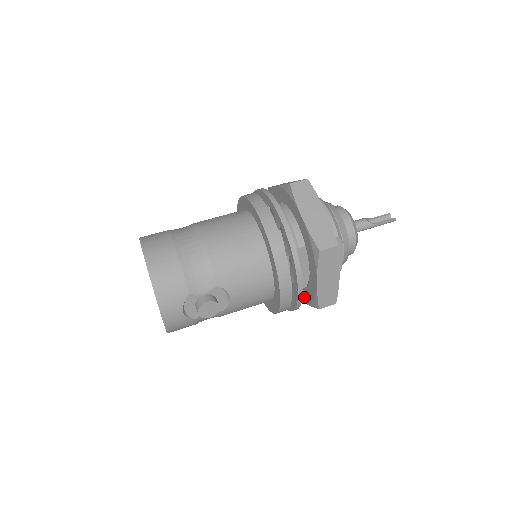
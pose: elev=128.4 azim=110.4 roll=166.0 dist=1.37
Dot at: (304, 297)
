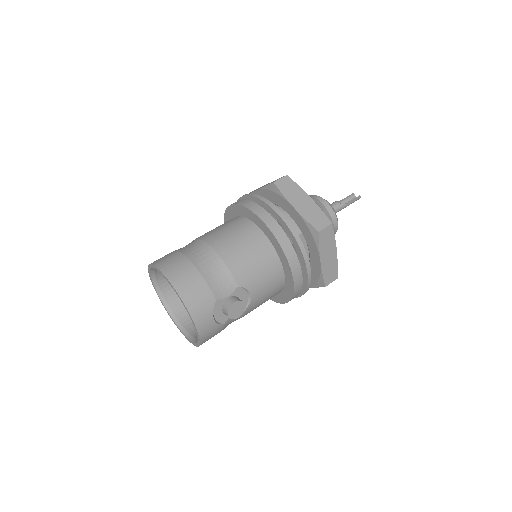
Dot at: occluded
